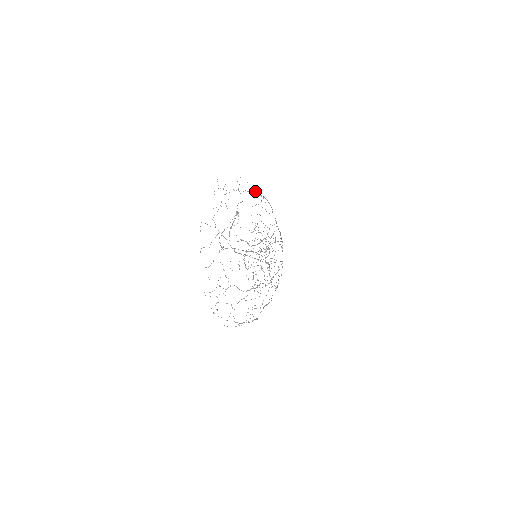
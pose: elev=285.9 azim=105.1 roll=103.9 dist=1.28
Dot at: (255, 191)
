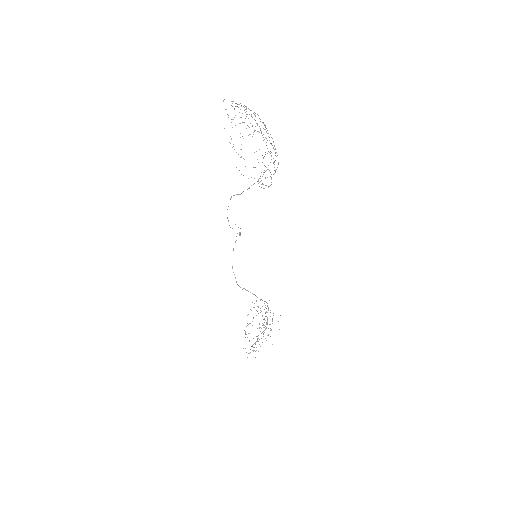
Dot at: occluded
